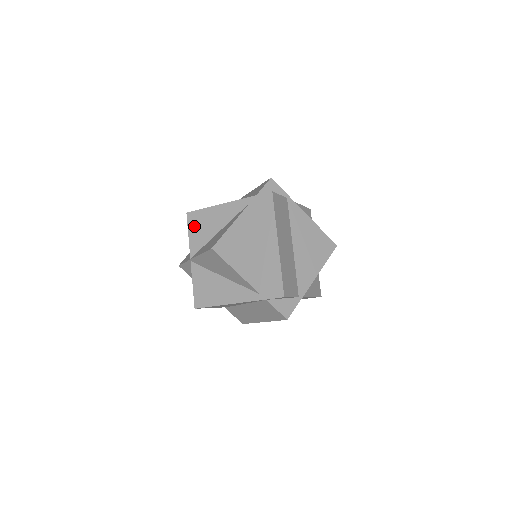
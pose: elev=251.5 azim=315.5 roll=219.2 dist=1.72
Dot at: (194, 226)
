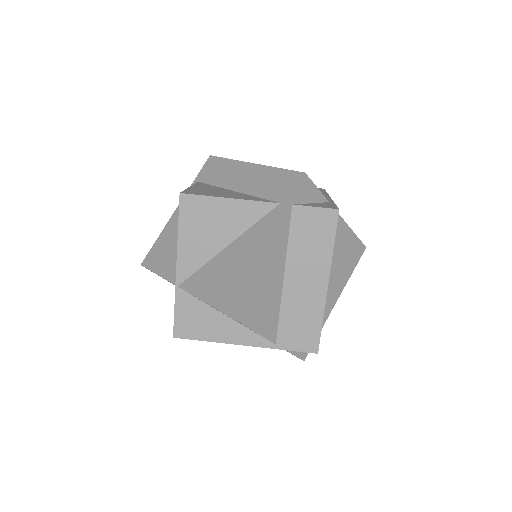
Dot at: (157, 261)
